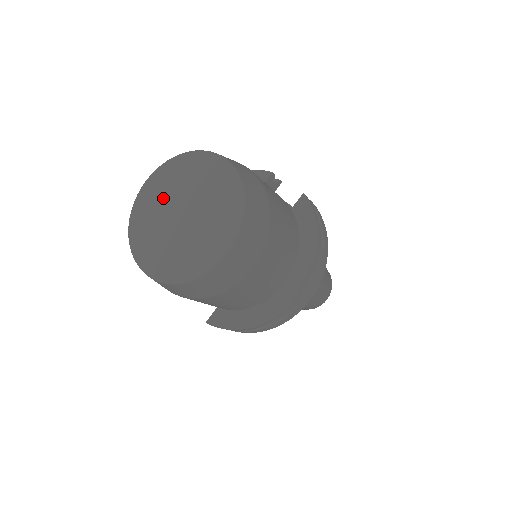
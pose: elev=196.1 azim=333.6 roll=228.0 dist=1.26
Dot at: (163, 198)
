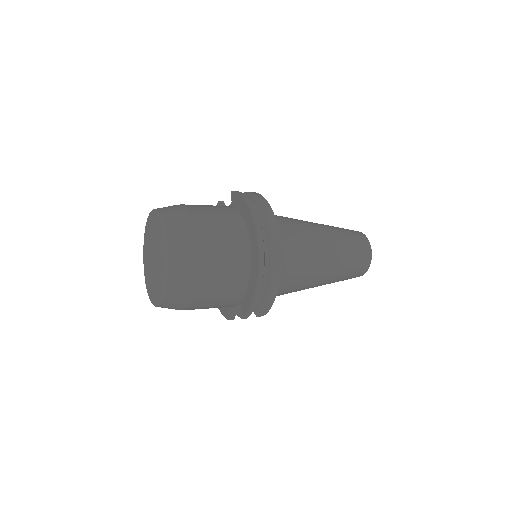
Dot at: (148, 262)
